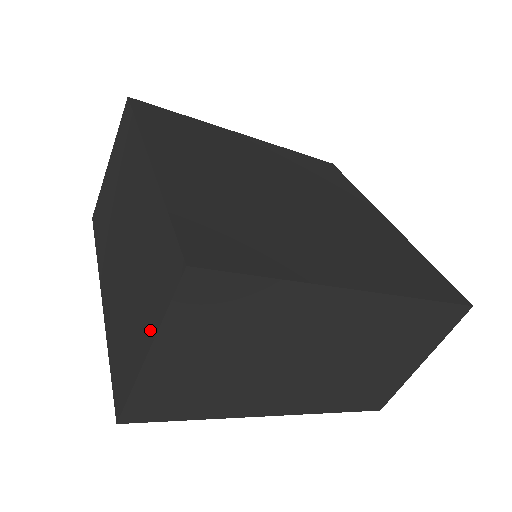
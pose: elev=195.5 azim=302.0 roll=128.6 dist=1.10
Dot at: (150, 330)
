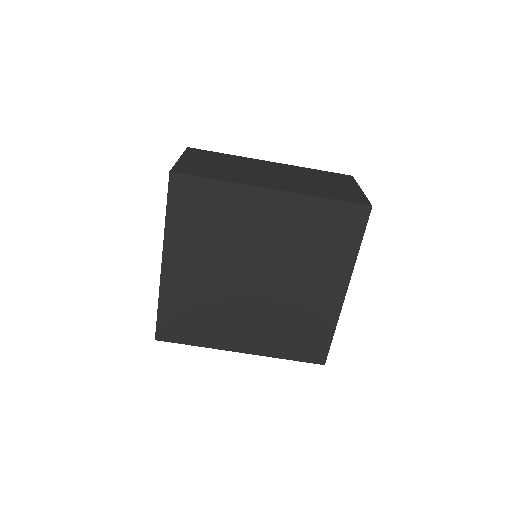
Dot at: occluded
